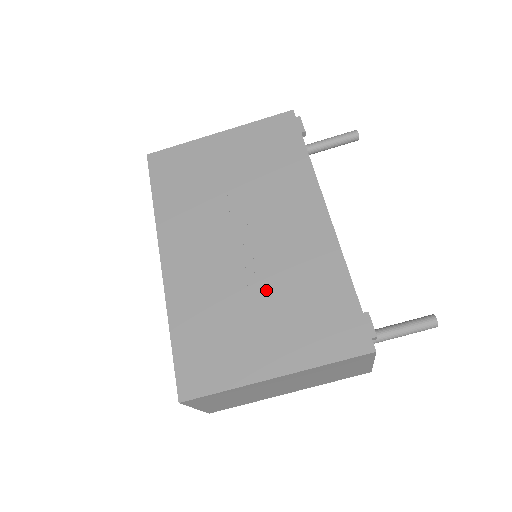
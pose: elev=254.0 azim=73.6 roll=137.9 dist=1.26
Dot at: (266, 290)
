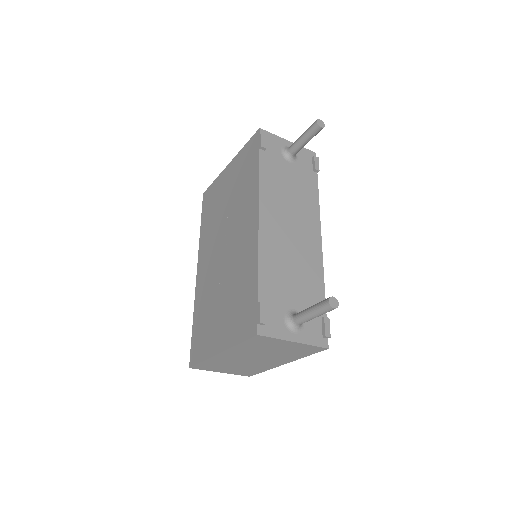
Dot at: (225, 288)
